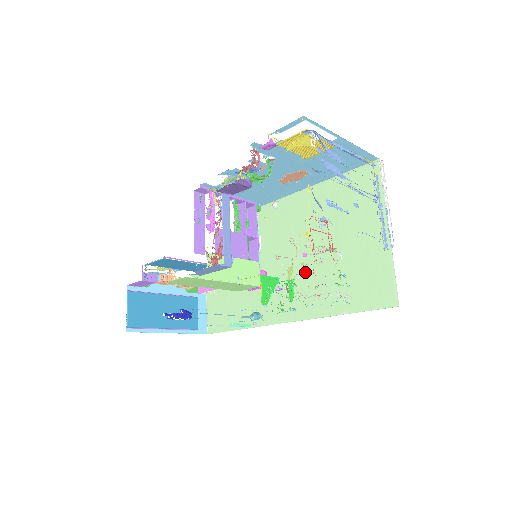
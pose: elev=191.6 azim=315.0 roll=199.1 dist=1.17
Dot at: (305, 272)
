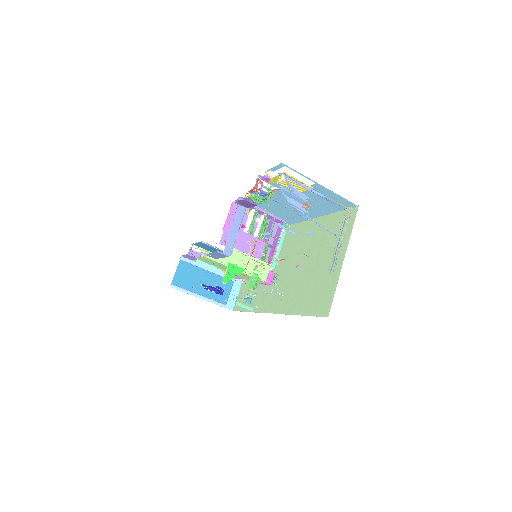
Dot at: (293, 279)
